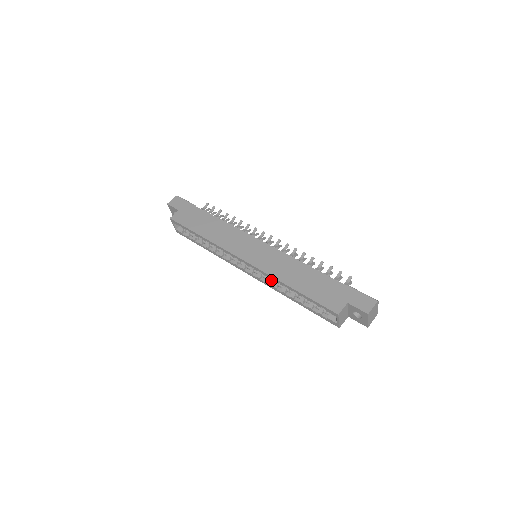
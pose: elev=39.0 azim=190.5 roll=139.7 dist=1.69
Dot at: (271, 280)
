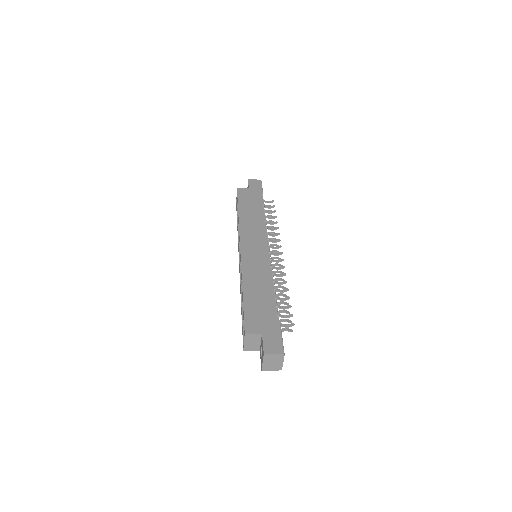
Dot at: occluded
